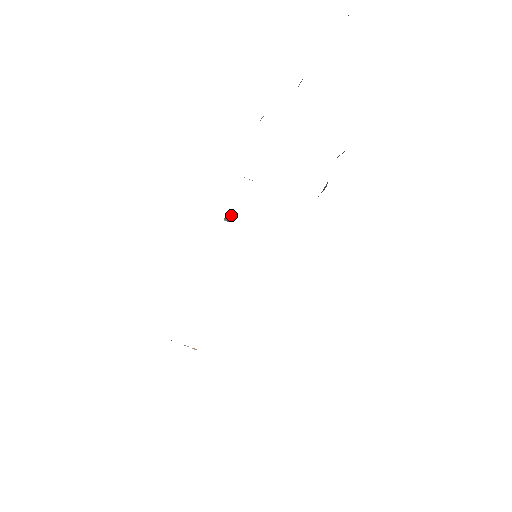
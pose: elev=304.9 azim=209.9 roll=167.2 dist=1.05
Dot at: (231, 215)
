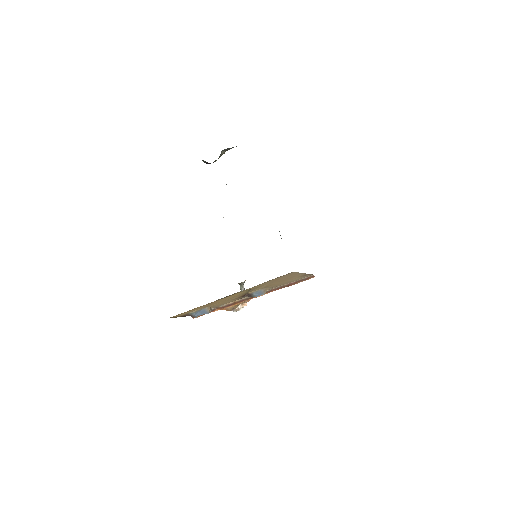
Dot at: (244, 289)
